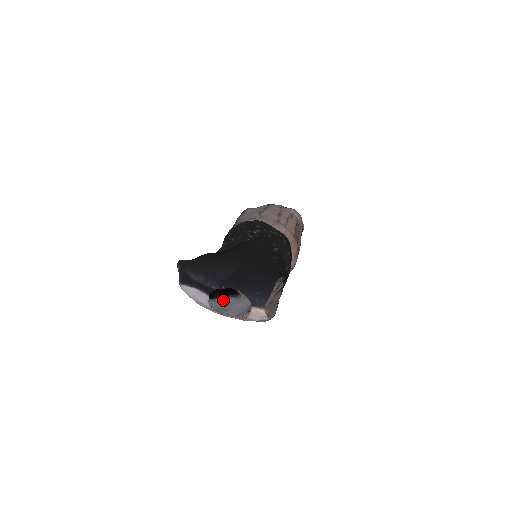
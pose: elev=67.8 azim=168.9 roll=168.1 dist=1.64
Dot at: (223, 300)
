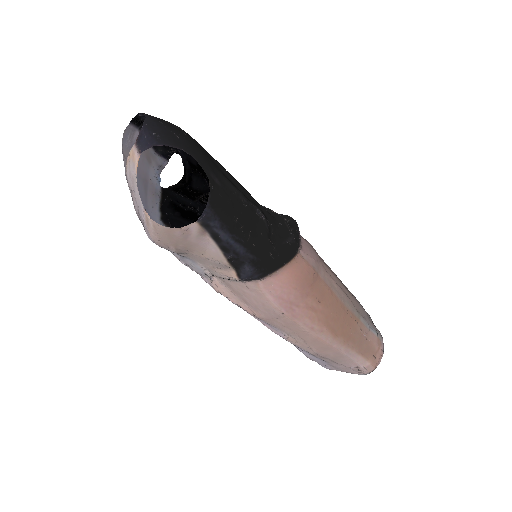
Dot at: occluded
